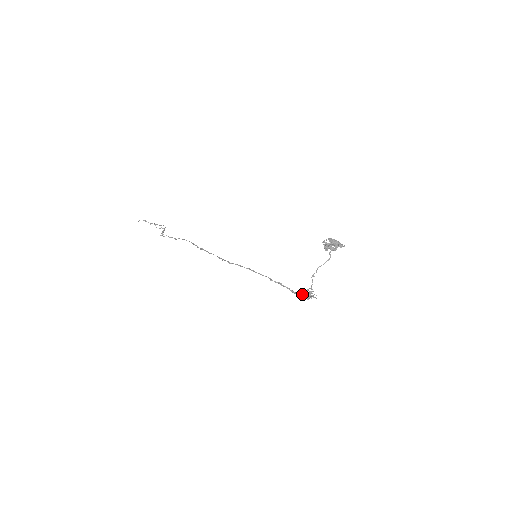
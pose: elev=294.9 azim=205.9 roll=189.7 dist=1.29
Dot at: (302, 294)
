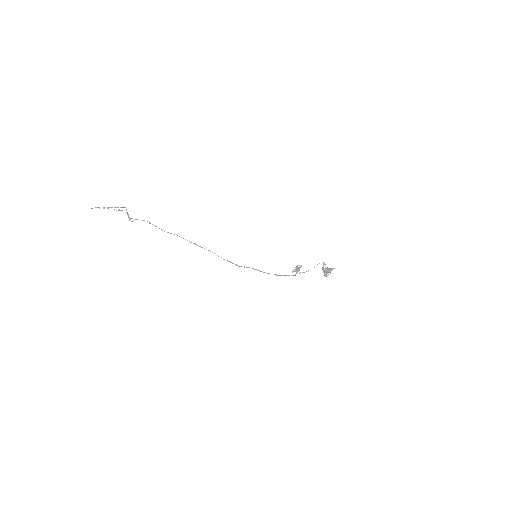
Dot at: occluded
